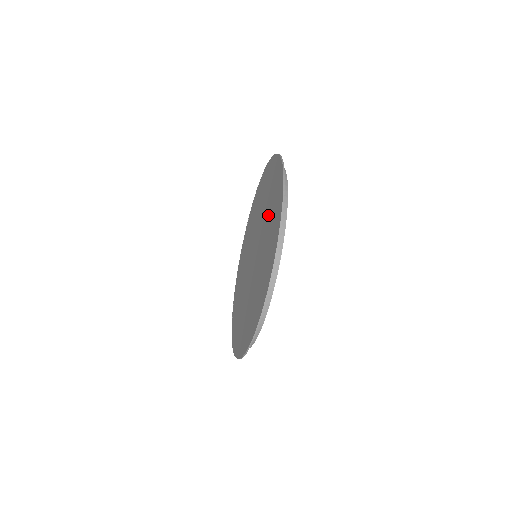
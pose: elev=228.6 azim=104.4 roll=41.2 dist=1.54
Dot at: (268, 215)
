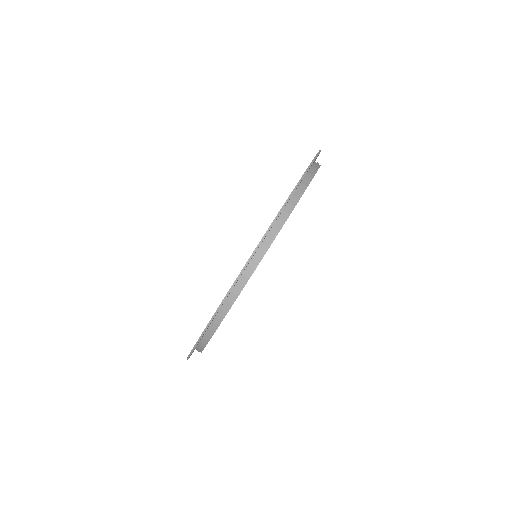
Dot at: occluded
